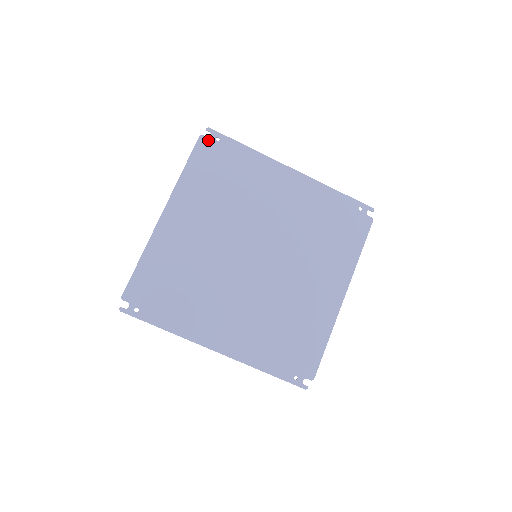
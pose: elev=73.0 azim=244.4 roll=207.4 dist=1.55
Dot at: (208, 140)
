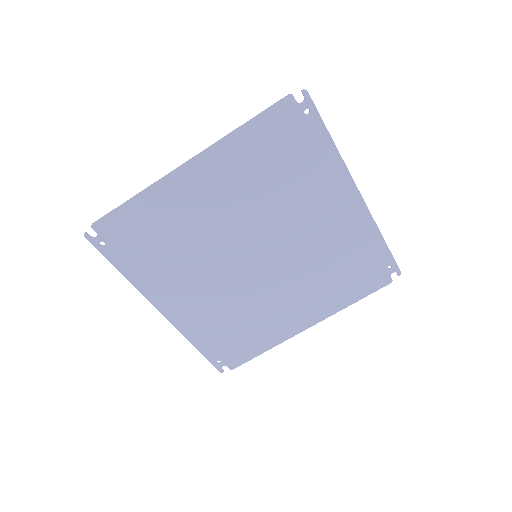
Dot at: (295, 106)
